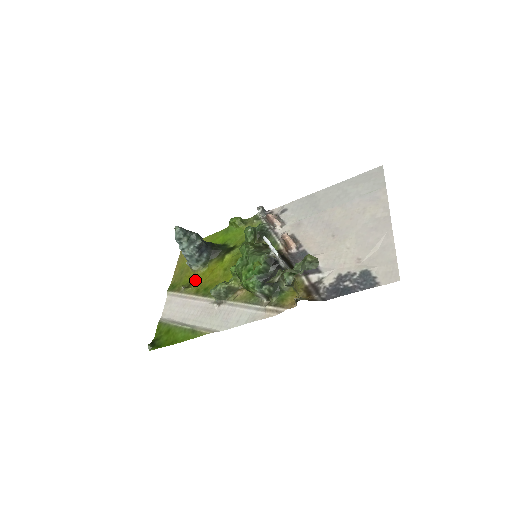
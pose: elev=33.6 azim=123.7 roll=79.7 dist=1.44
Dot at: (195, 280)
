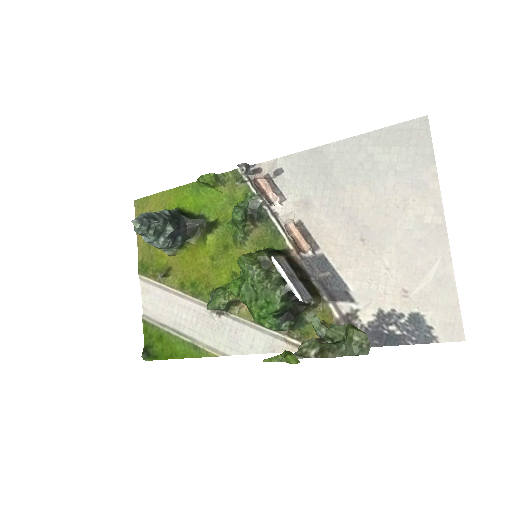
Dot at: (173, 265)
